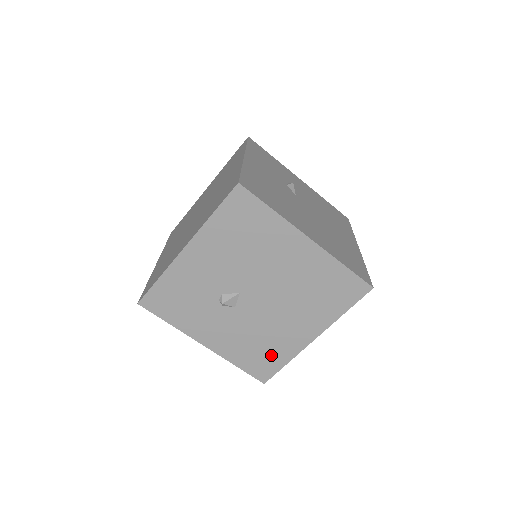
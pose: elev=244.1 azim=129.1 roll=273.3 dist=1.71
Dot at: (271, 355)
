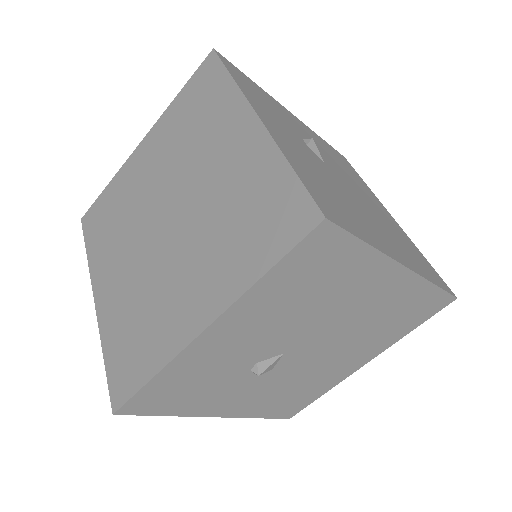
Dot at: (306, 394)
